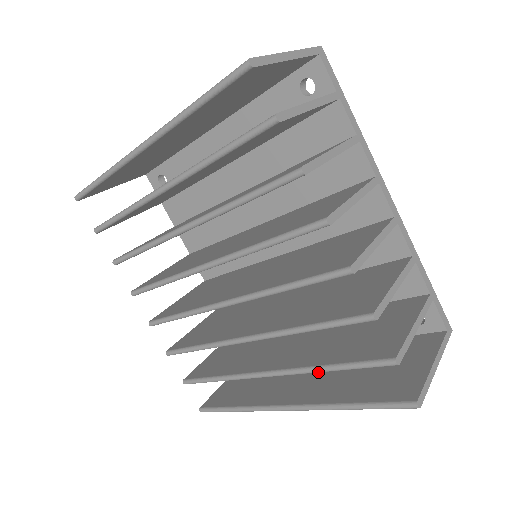
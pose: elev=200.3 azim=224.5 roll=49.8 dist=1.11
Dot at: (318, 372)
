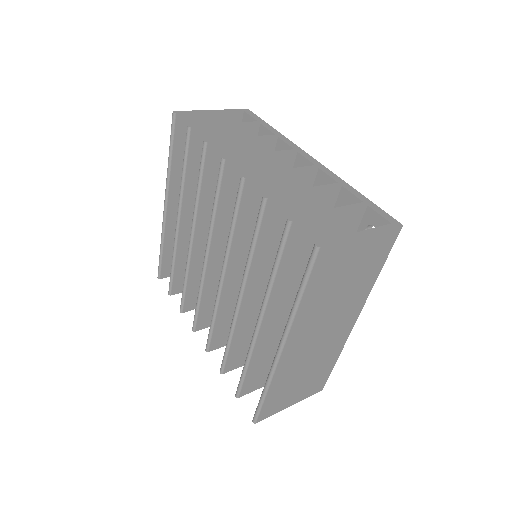
Dot at: occluded
